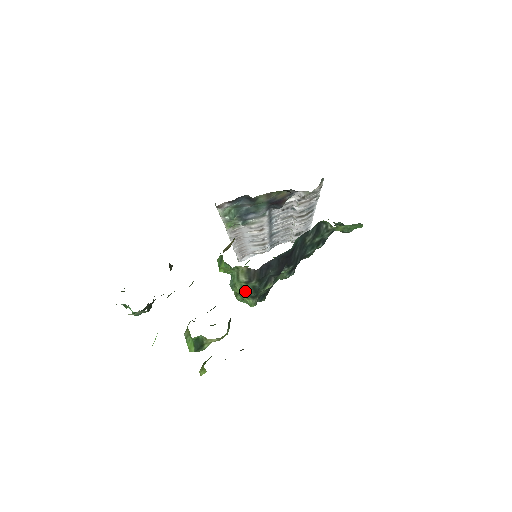
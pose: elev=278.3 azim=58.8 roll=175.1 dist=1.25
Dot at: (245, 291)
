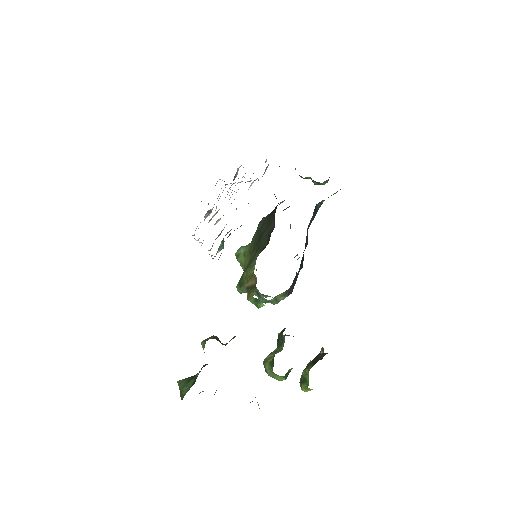
Dot at: occluded
